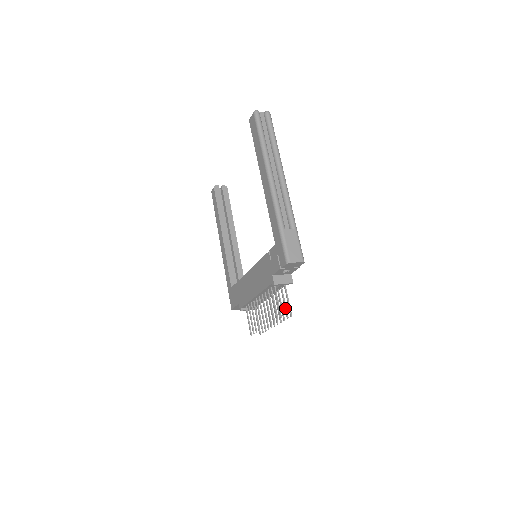
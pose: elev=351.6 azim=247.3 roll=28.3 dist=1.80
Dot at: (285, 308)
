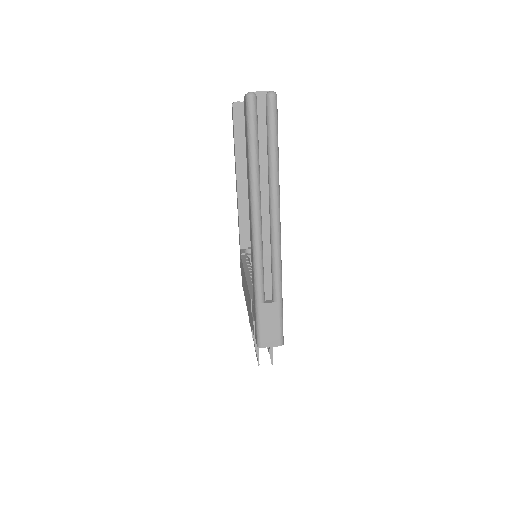
Dot at: (269, 348)
